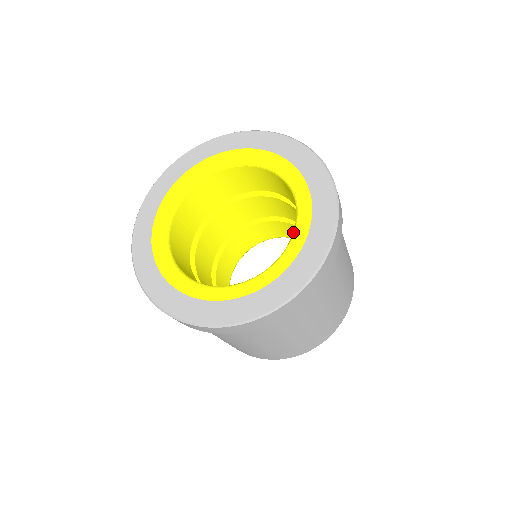
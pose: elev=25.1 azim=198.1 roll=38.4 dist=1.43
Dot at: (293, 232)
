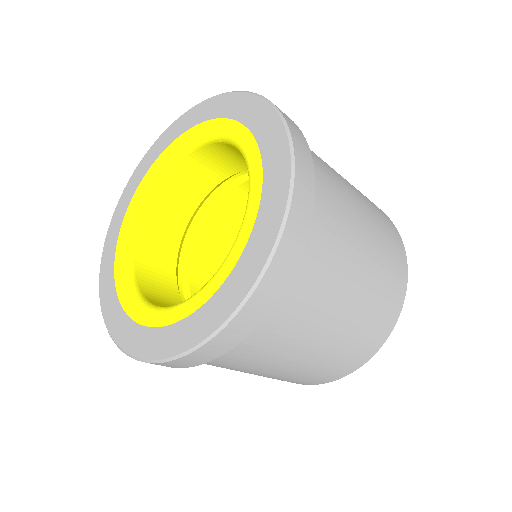
Dot at: occluded
